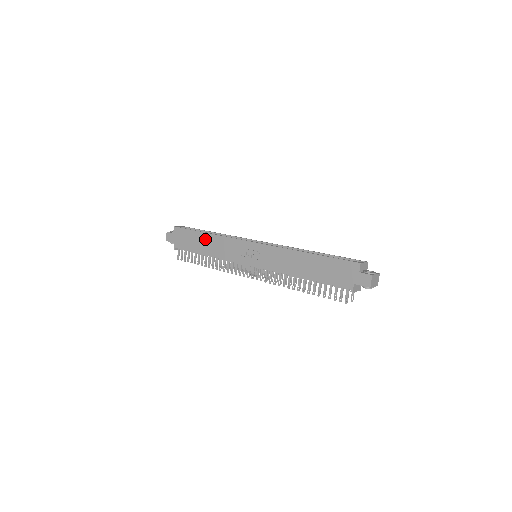
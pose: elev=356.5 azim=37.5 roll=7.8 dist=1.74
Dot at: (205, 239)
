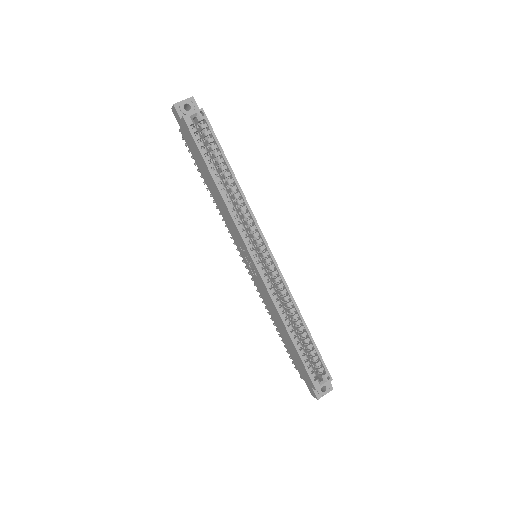
Dot at: (212, 184)
